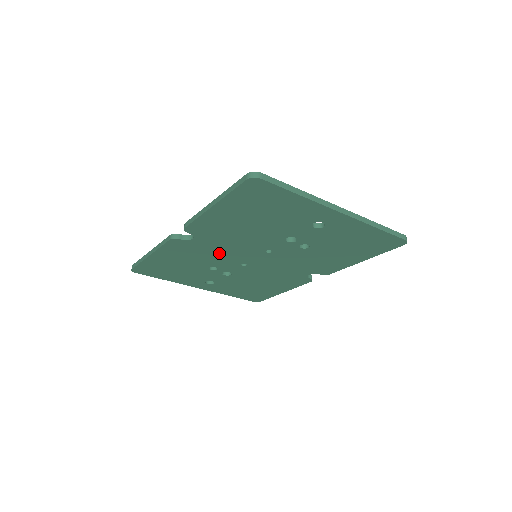
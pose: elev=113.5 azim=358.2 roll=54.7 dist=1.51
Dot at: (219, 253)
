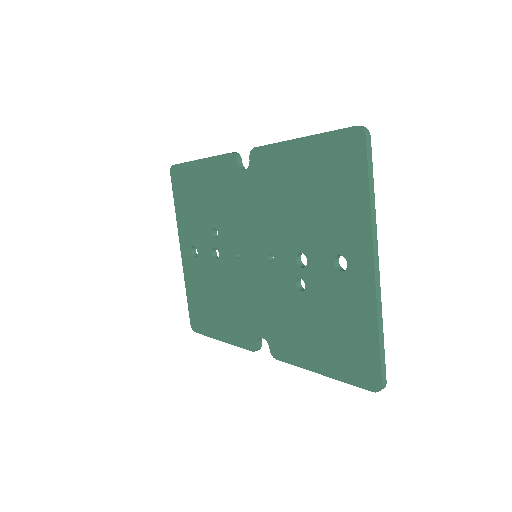
Dot at: (240, 215)
